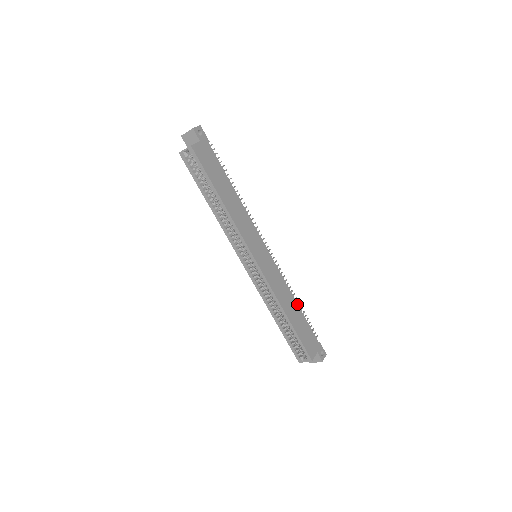
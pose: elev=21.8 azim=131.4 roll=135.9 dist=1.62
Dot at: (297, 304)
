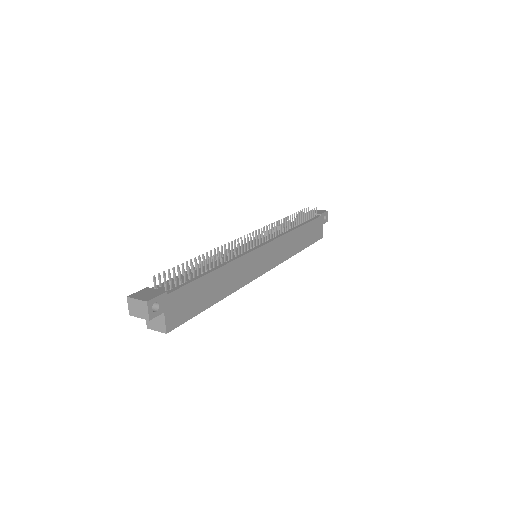
Dot at: (299, 227)
